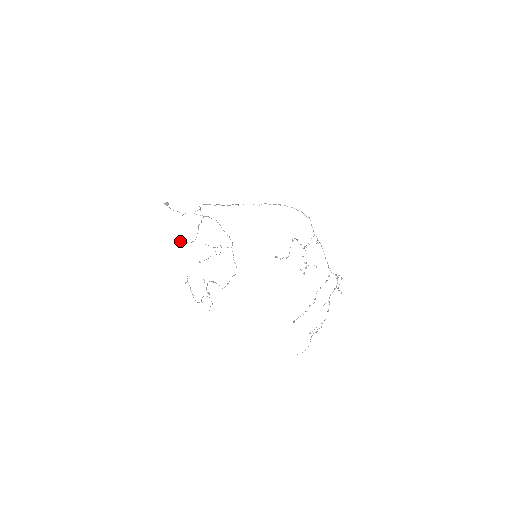
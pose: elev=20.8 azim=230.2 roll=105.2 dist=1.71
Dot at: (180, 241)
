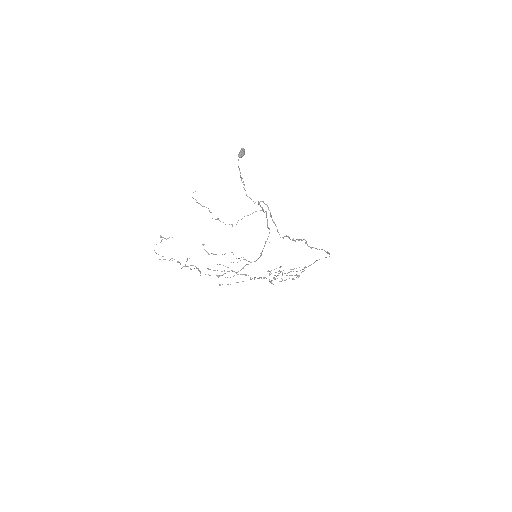
Dot at: (204, 206)
